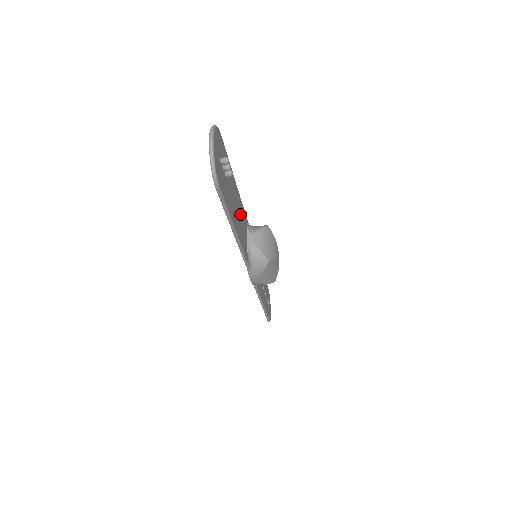
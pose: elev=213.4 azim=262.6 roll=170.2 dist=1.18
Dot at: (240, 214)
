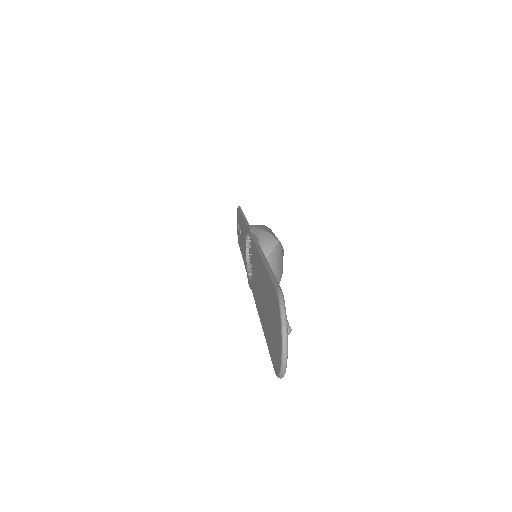
Dot at: occluded
